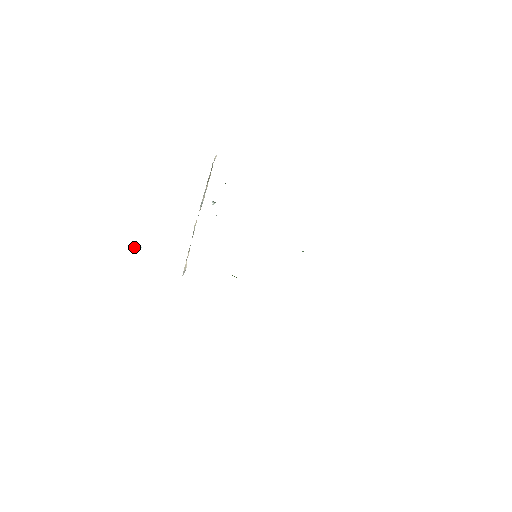
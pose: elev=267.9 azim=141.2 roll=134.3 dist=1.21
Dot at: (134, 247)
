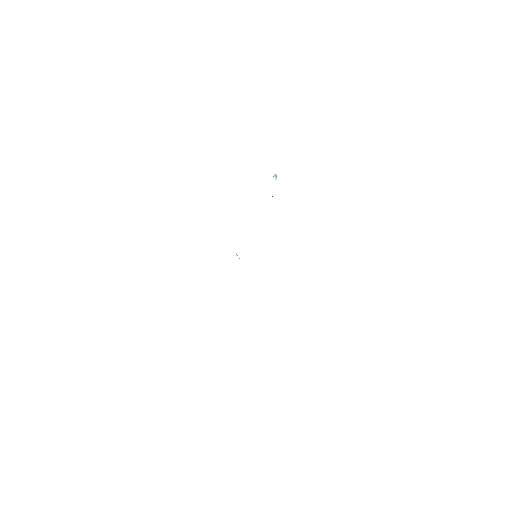
Dot at: (274, 176)
